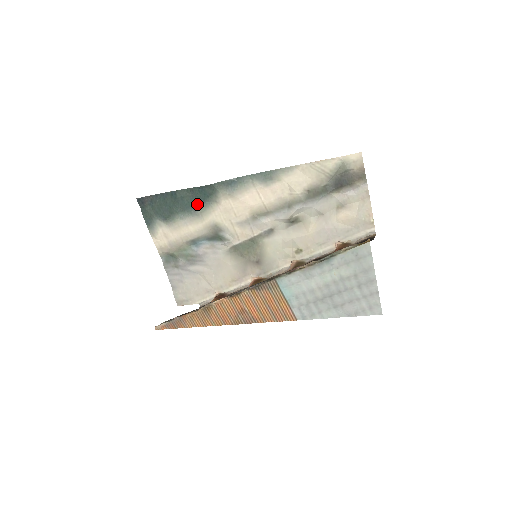
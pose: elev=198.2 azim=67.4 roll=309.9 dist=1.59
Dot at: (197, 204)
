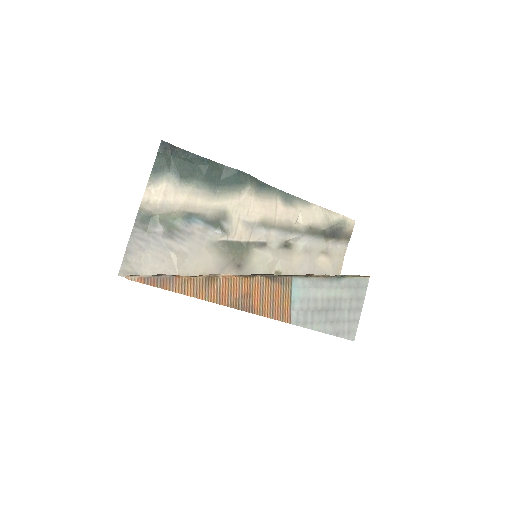
Dot at: (222, 183)
